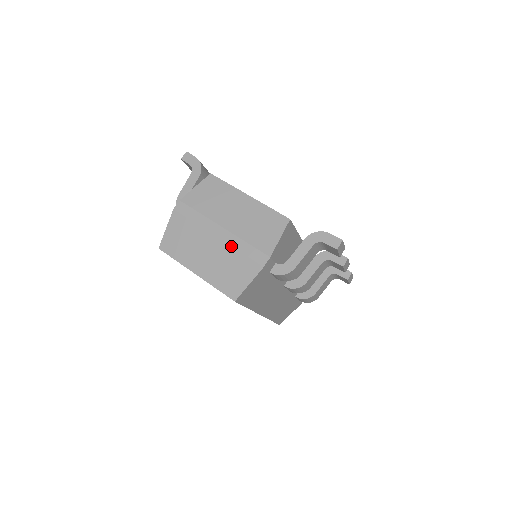
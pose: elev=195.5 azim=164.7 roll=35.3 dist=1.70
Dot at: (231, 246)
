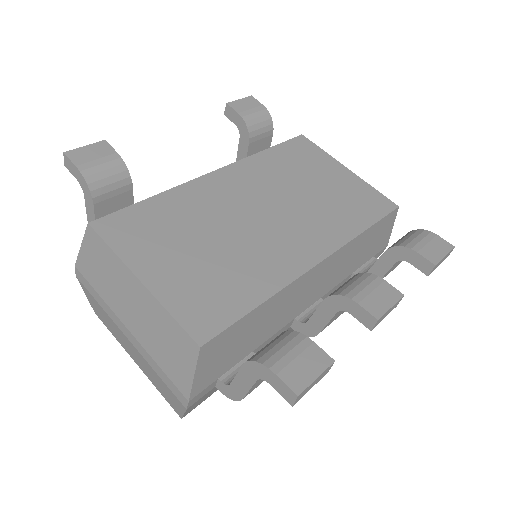
Dot at: (145, 360)
